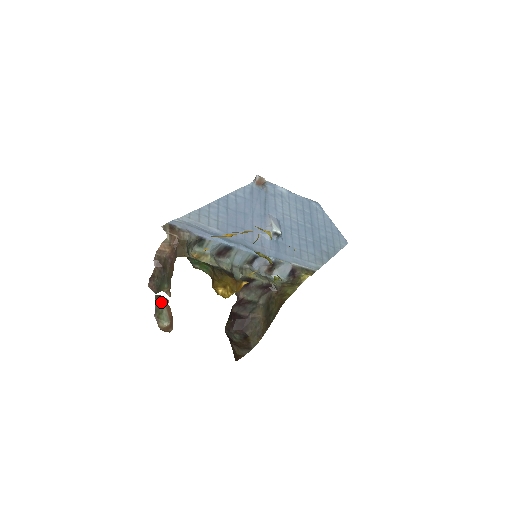
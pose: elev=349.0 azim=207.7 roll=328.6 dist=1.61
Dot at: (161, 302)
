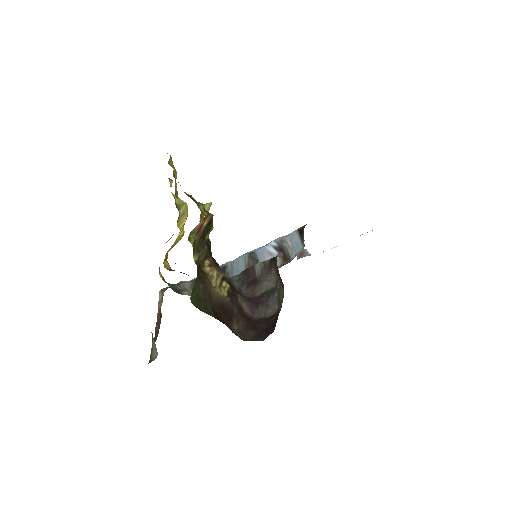
Dot at: occluded
